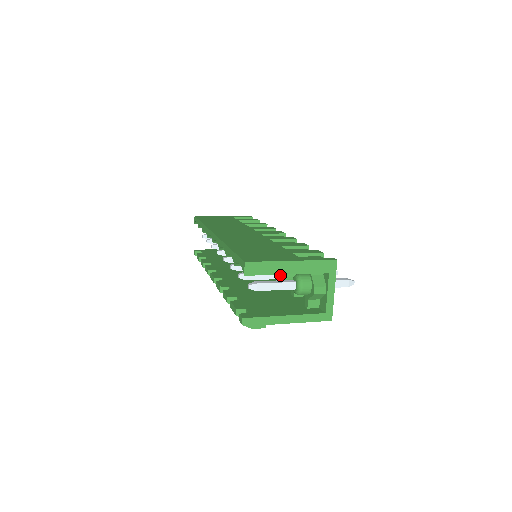
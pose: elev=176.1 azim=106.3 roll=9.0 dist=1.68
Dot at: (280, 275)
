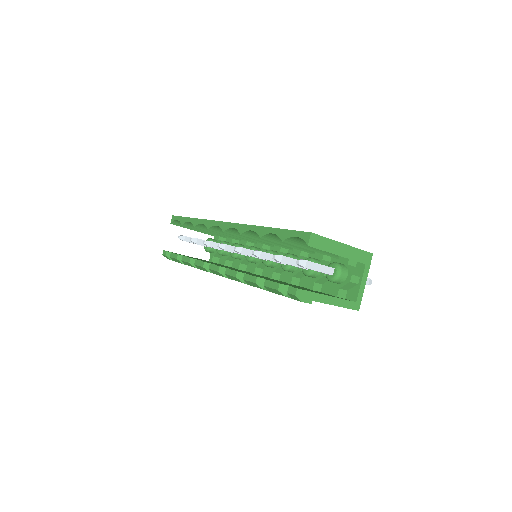
Dot at: occluded
